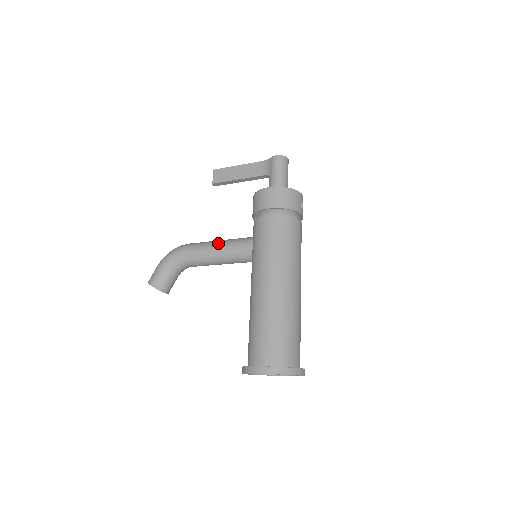
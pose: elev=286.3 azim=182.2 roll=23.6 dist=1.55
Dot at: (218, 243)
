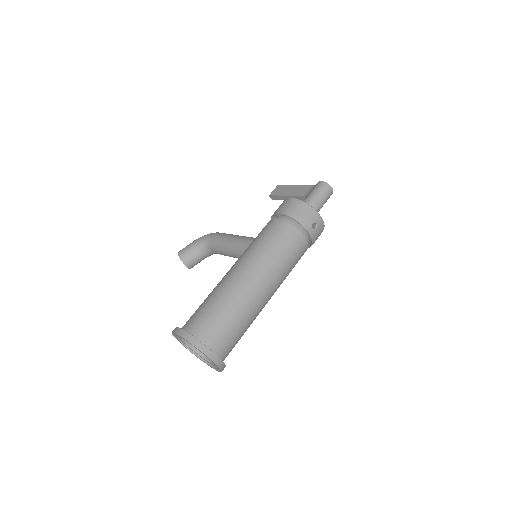
Dot at: (236, 236)
